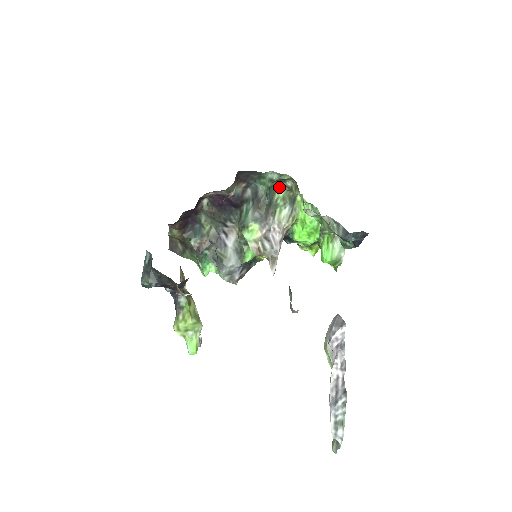
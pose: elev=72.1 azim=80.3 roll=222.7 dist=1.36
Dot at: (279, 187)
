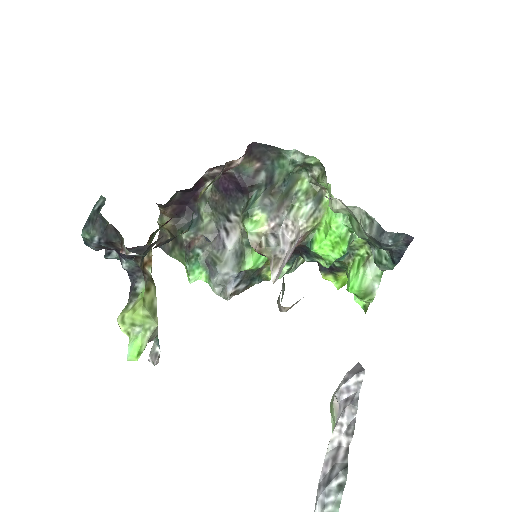
Dot at: (303, 178)
